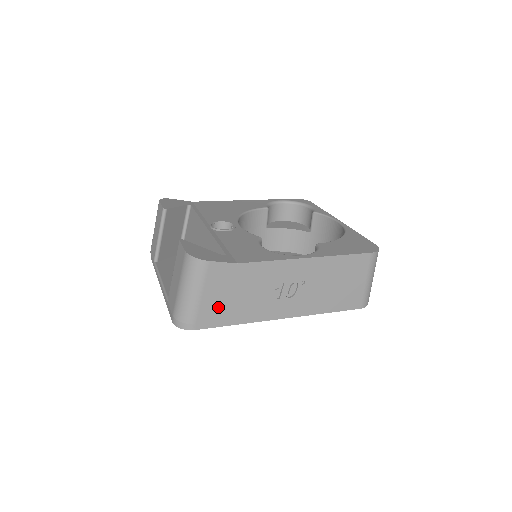
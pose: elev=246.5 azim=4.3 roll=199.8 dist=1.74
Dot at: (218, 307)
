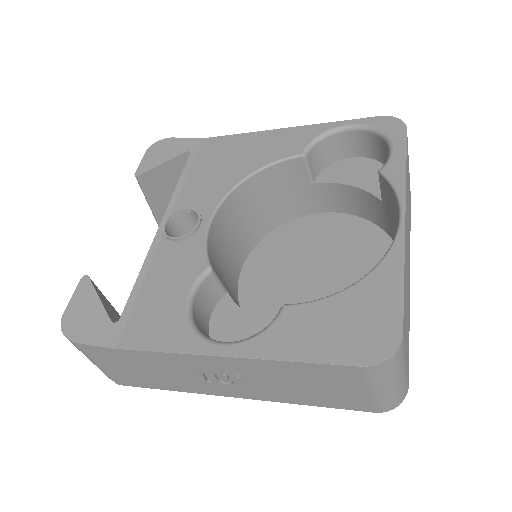
Dot at: (131, 375)
